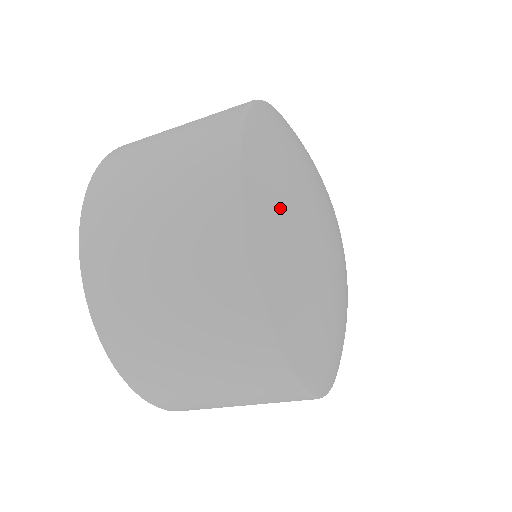
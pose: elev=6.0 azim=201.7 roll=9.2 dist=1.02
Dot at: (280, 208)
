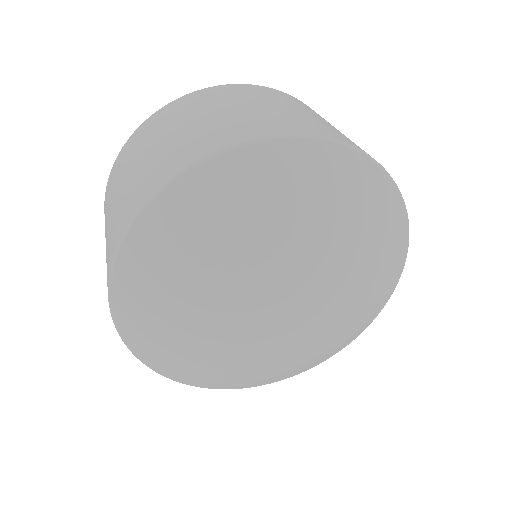
Dot at: (155, 311)
